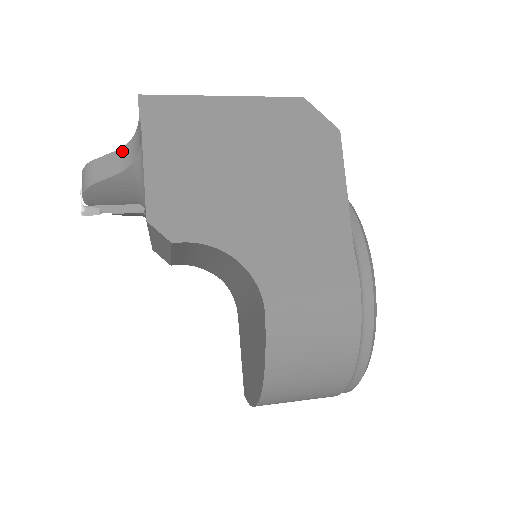
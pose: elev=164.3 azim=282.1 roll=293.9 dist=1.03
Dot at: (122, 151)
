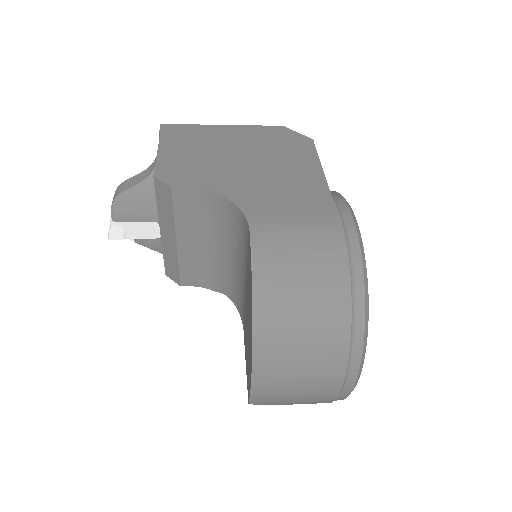
Dot at: (146, 170)
